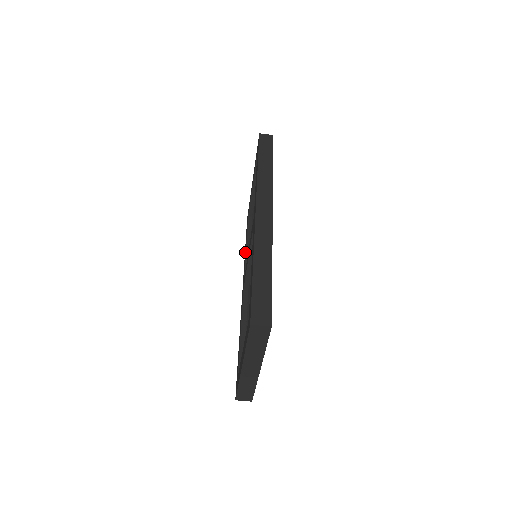
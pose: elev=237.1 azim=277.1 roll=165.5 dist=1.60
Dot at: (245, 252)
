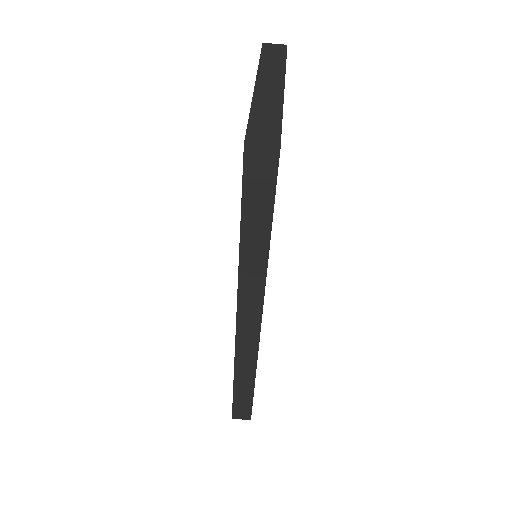
Dot at: occluded
